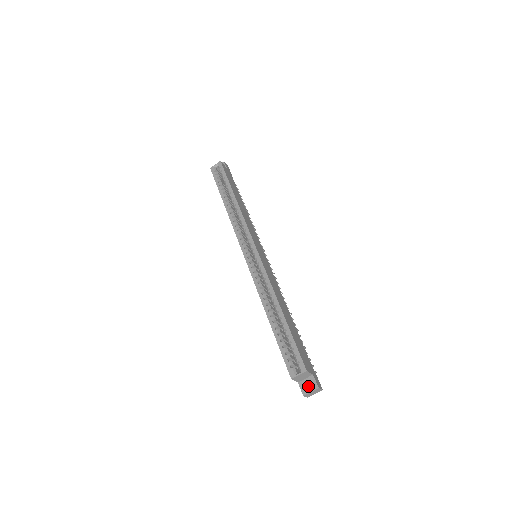
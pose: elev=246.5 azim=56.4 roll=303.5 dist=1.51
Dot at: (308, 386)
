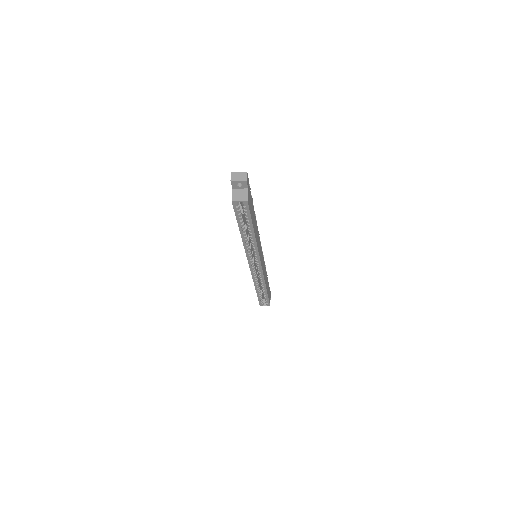
Dot at: occluded
